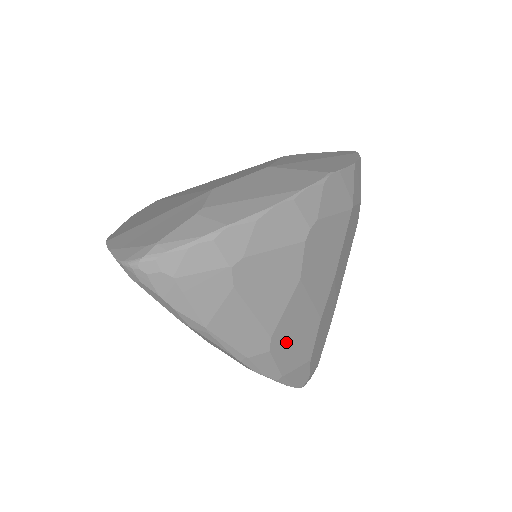
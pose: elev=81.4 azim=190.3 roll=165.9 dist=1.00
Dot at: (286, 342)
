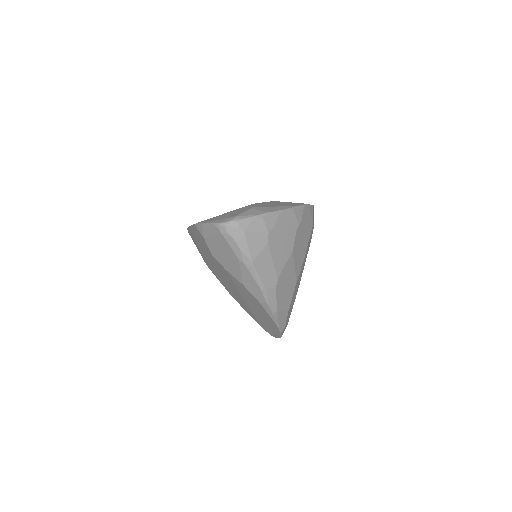
Dot at: (282, 287)
